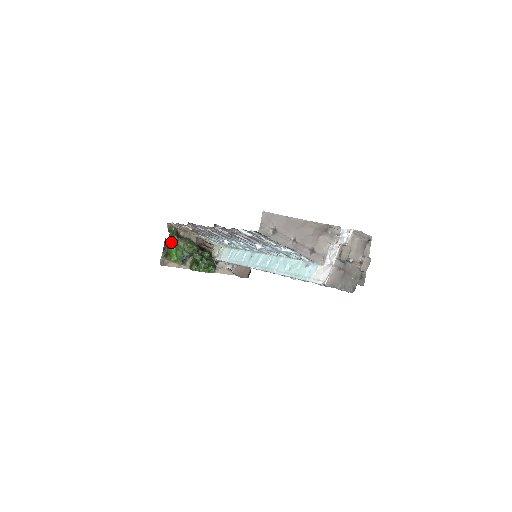
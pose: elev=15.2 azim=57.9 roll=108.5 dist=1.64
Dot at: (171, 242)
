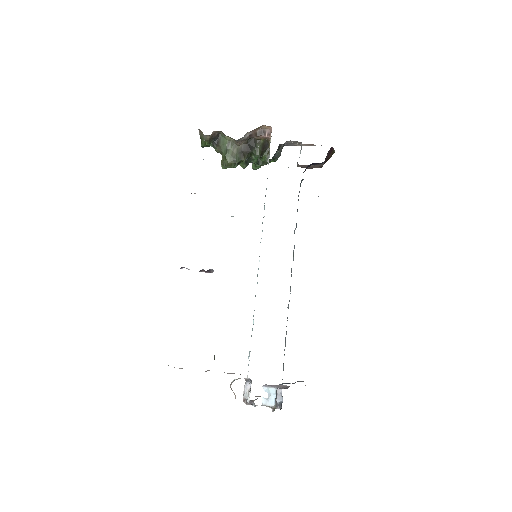
Dot at: occluded
